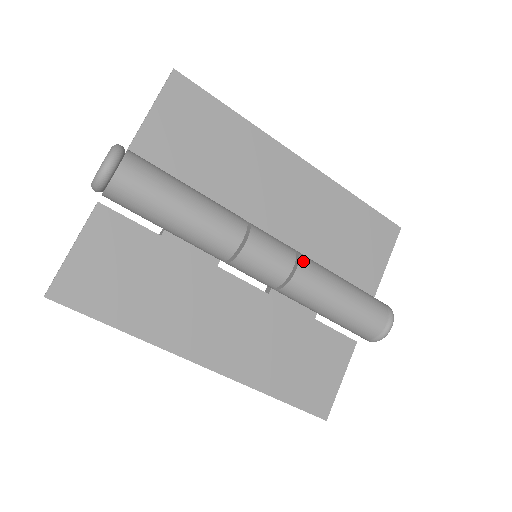
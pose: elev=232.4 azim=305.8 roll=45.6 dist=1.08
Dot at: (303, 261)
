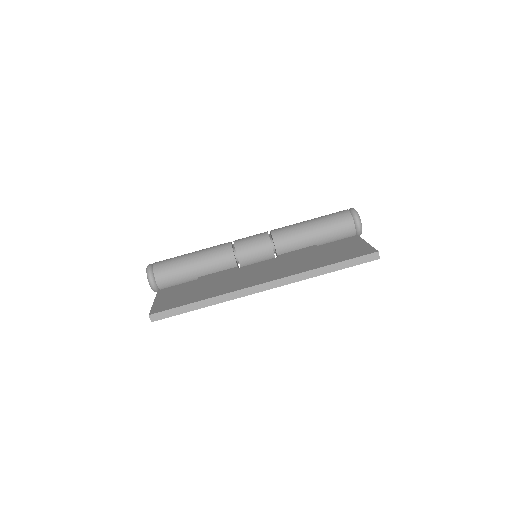
Dot at: occluded
